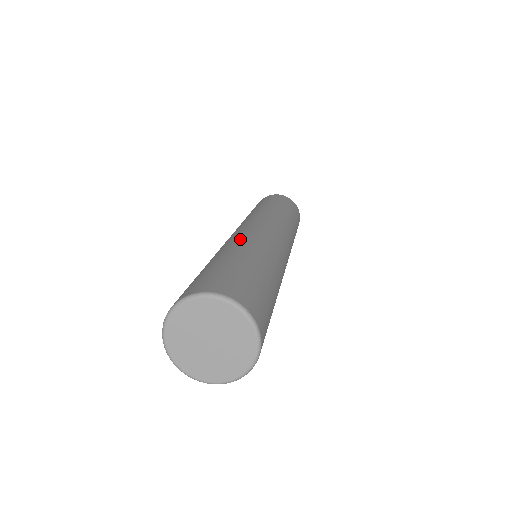
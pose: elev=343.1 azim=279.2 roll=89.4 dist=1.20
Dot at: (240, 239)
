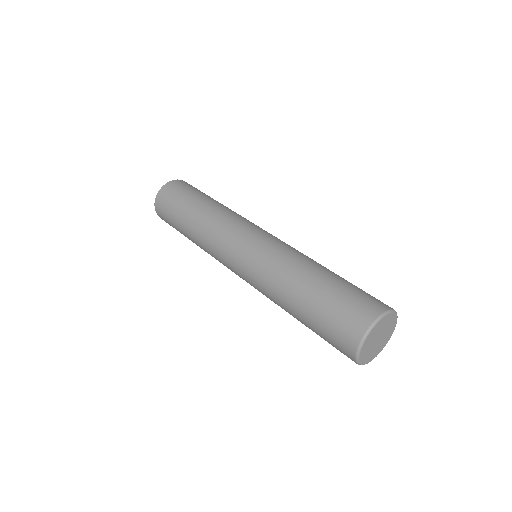
Dot at: (295, 252)
